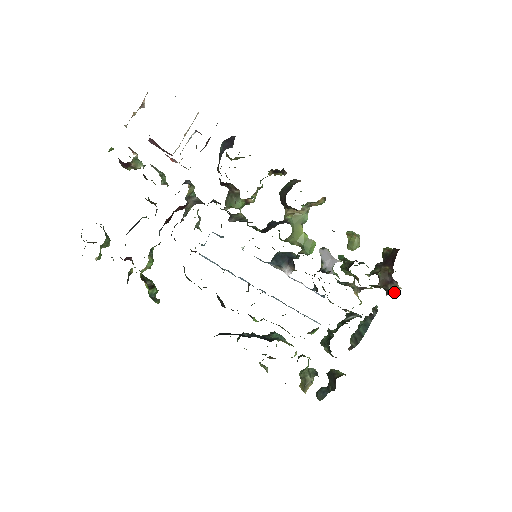
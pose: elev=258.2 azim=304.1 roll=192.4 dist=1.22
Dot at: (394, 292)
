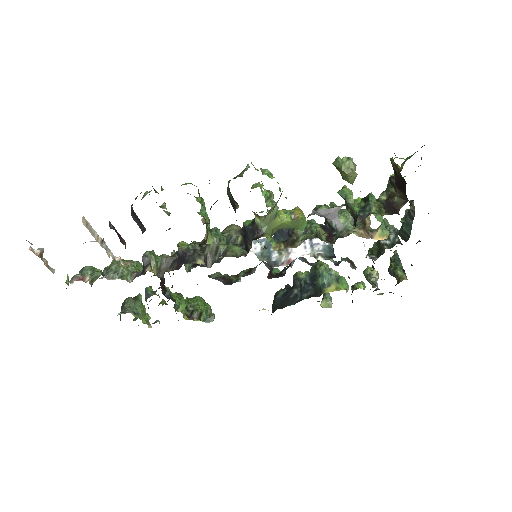
Dot at: occluded
